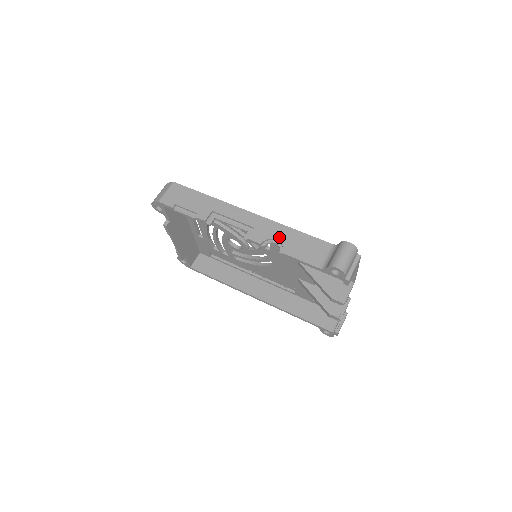
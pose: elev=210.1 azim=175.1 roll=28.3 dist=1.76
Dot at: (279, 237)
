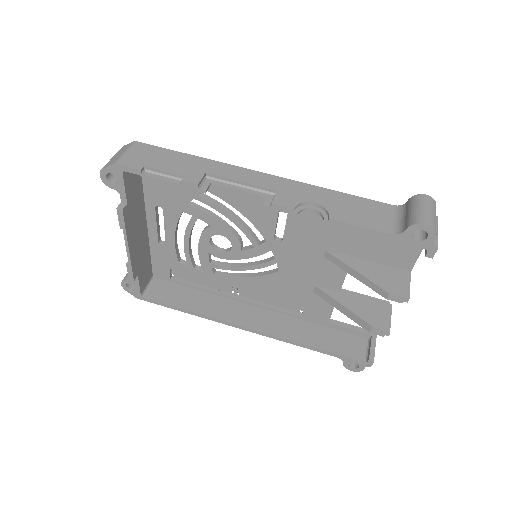
Dot at: (317, 200)
